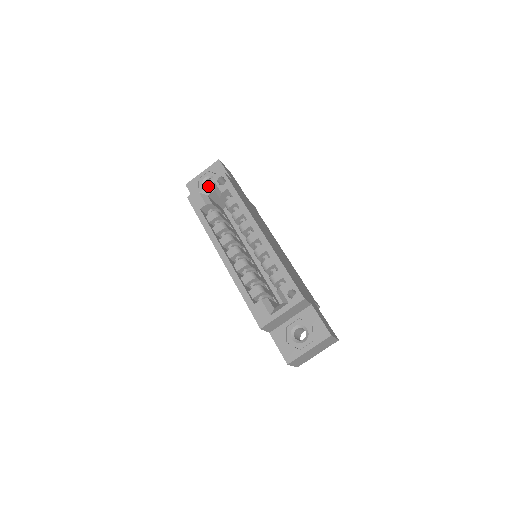
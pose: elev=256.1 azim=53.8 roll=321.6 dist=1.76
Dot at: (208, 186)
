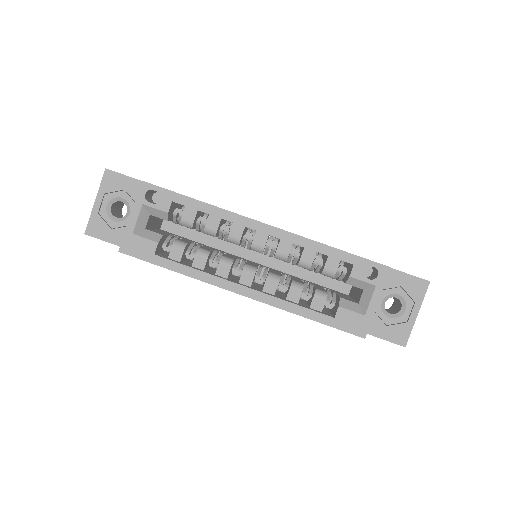
Dot at: (138, 216)
